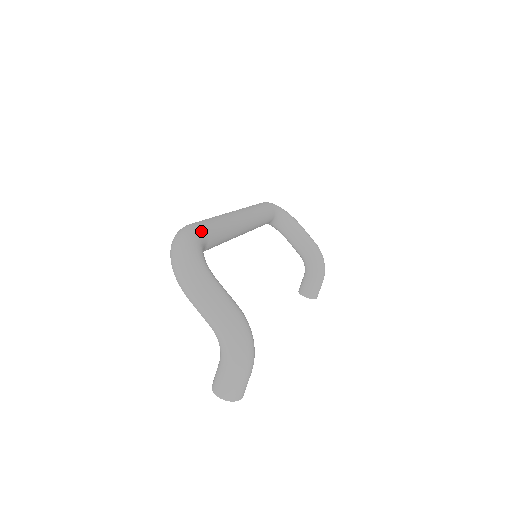
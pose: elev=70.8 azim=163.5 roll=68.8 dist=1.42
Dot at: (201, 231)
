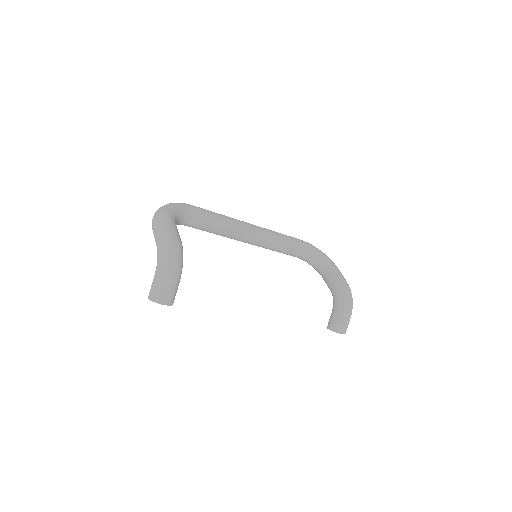
Dot at: (189, 206)
